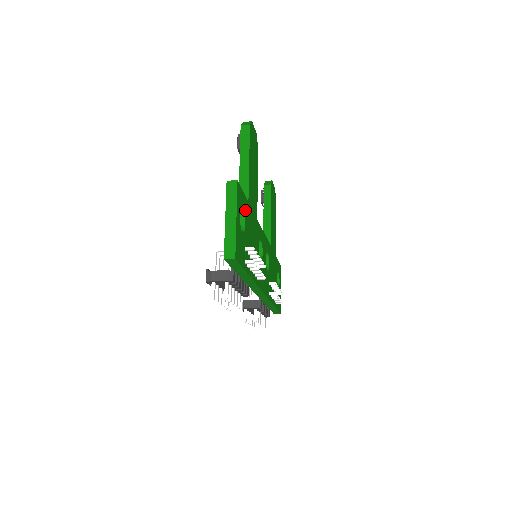
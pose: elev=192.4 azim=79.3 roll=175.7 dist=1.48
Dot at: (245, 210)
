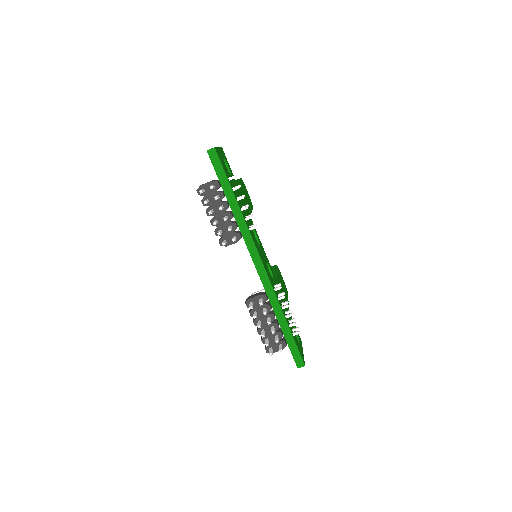
Dot at: (231, 174)
